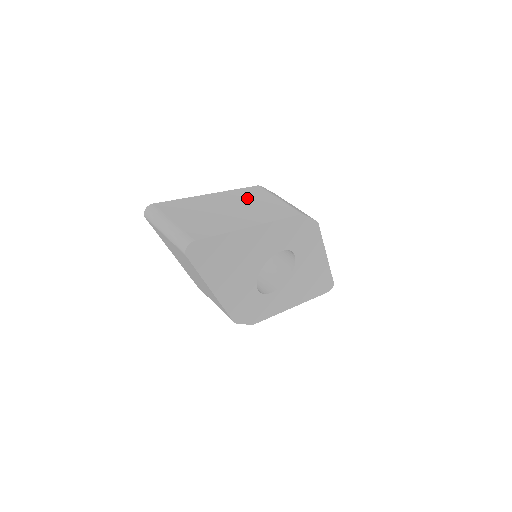
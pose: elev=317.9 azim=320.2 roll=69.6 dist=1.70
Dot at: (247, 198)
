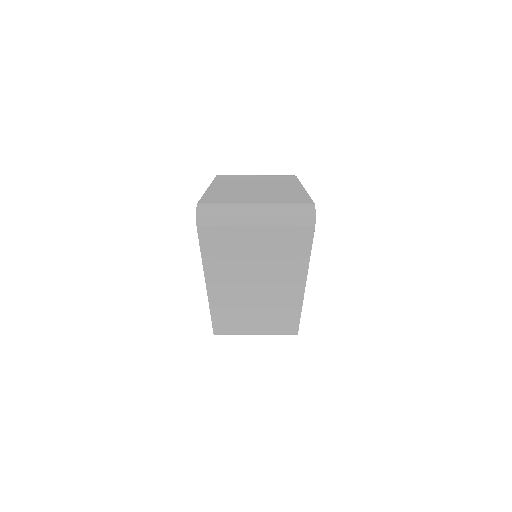
Dot at: (239, 180)
